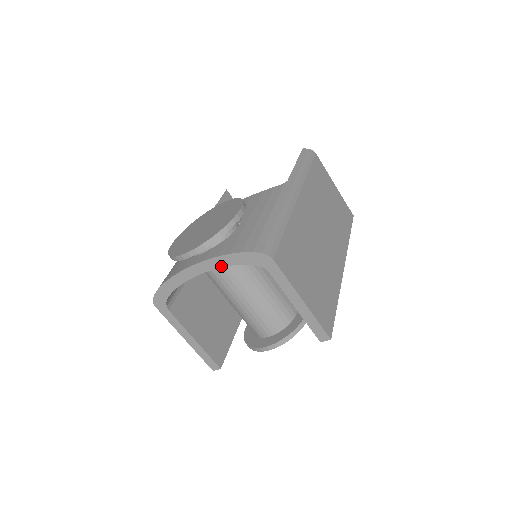
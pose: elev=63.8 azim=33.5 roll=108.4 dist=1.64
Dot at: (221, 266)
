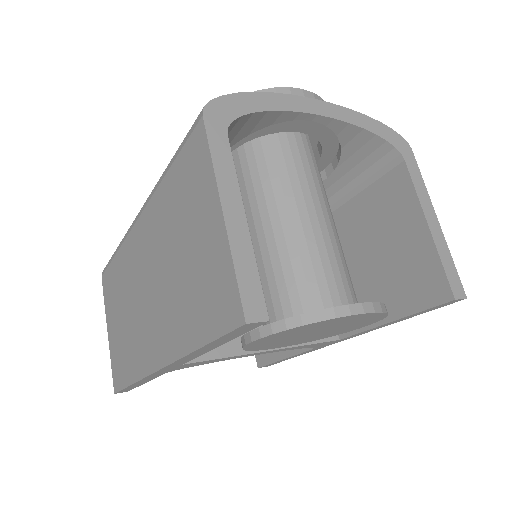
Dot at: (351, 122)
